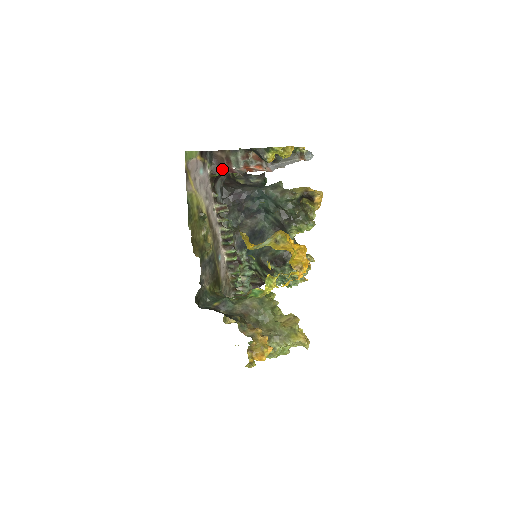
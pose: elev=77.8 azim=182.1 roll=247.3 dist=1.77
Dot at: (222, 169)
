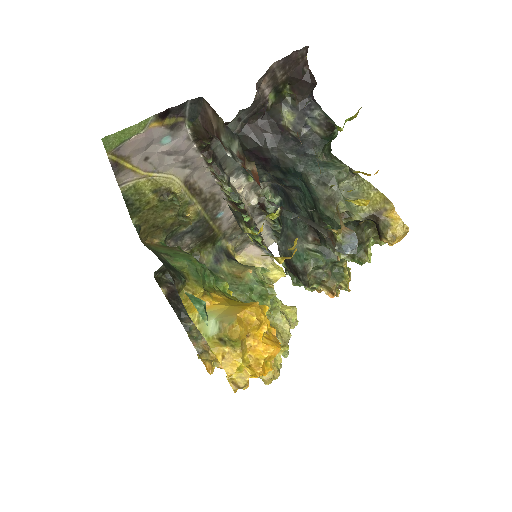
Dot at: (215, 137)
